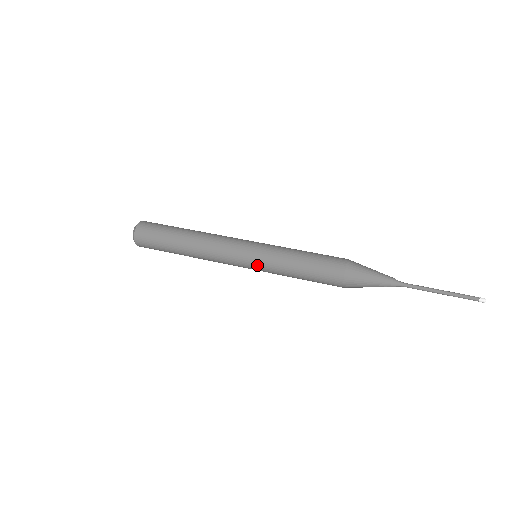
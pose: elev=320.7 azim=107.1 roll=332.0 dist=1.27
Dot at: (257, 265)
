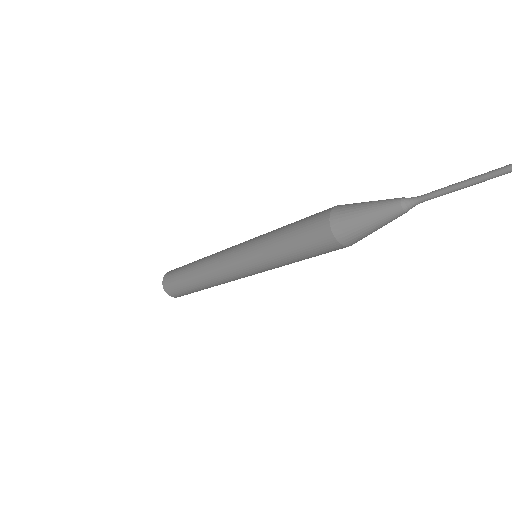
Dot at: (250, 241)
